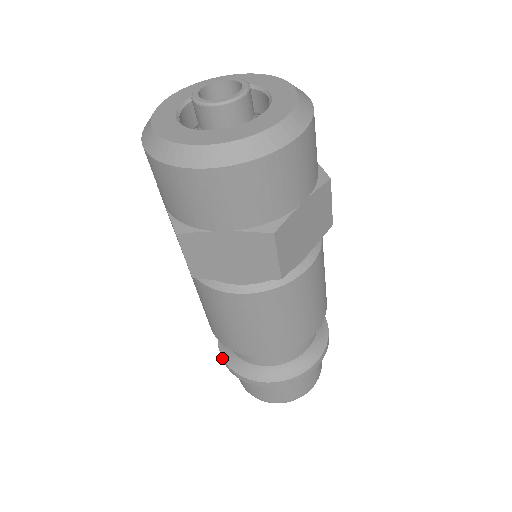
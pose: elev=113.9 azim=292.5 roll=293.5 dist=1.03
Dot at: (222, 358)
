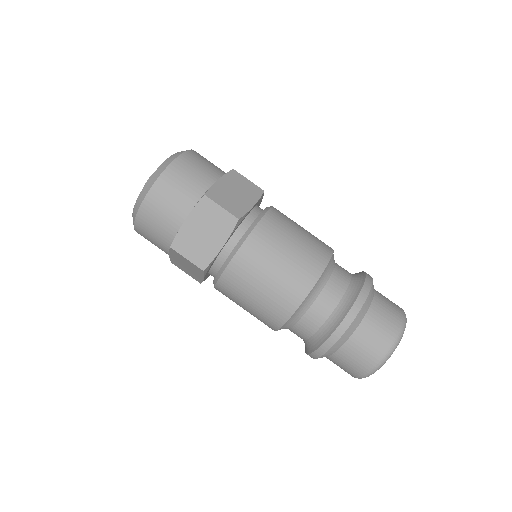
Dot at: (310, 354)
